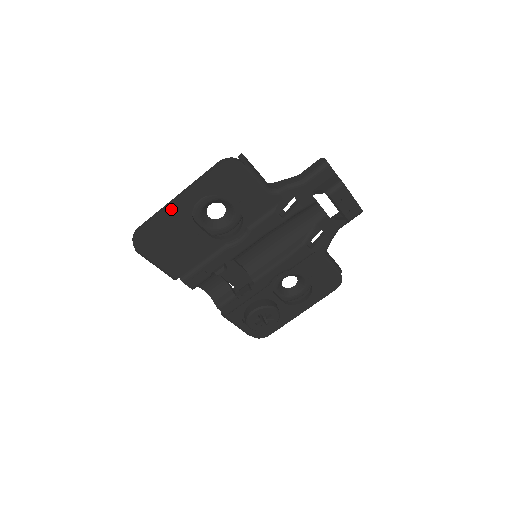
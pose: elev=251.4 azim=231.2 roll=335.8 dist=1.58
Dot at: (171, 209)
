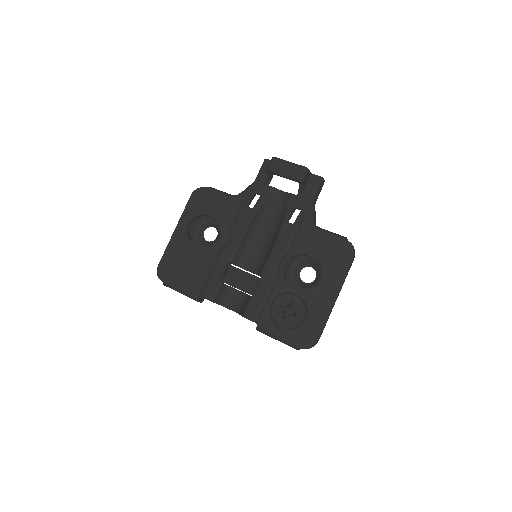
Dot at: (173, 239)
